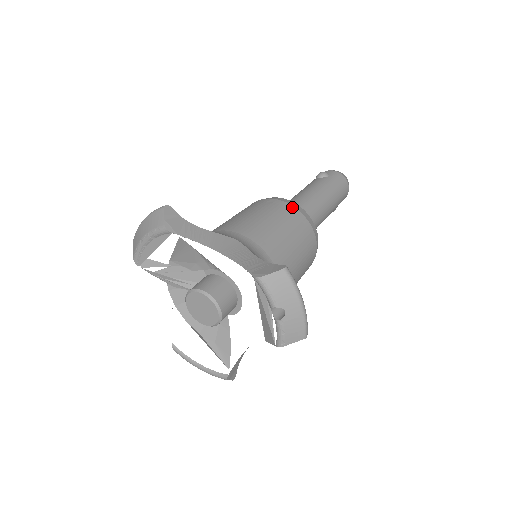
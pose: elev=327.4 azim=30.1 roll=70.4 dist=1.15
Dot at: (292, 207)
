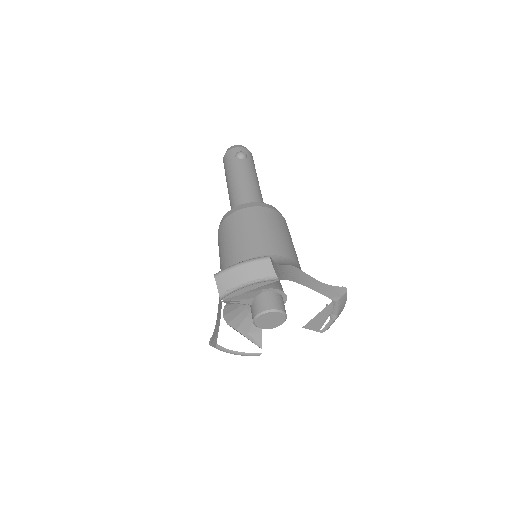
Dot at: (280, 214)
